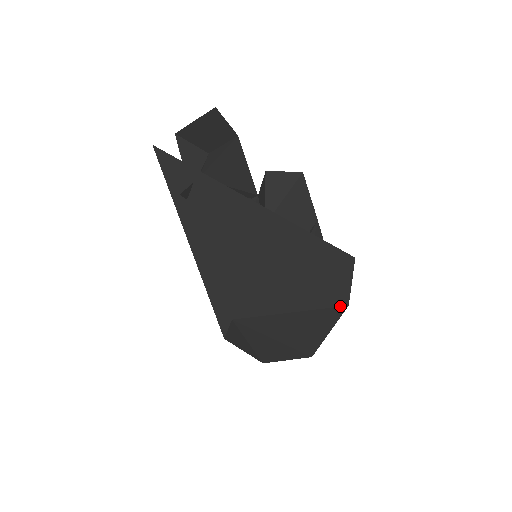
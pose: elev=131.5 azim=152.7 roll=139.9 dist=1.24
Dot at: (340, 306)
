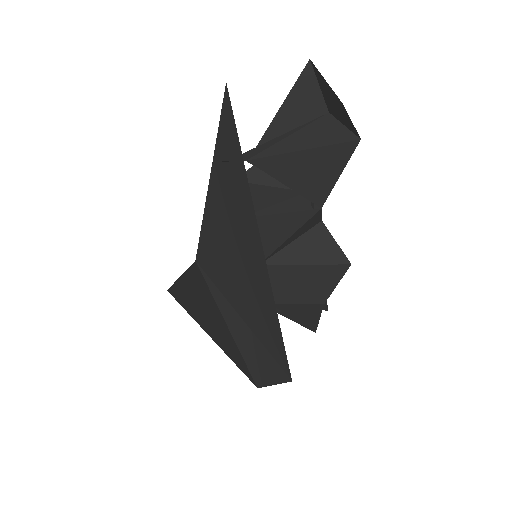
Dot at: (254, 378)
